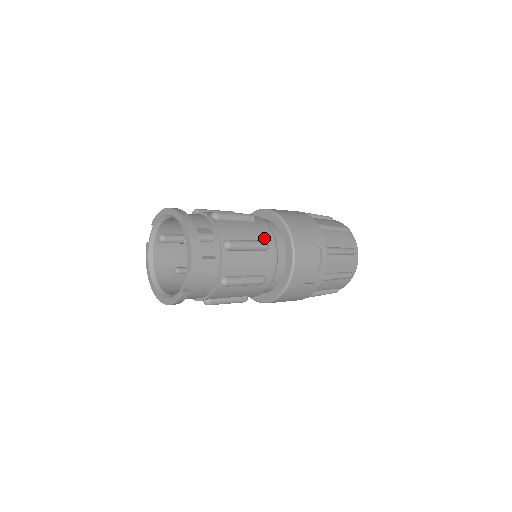
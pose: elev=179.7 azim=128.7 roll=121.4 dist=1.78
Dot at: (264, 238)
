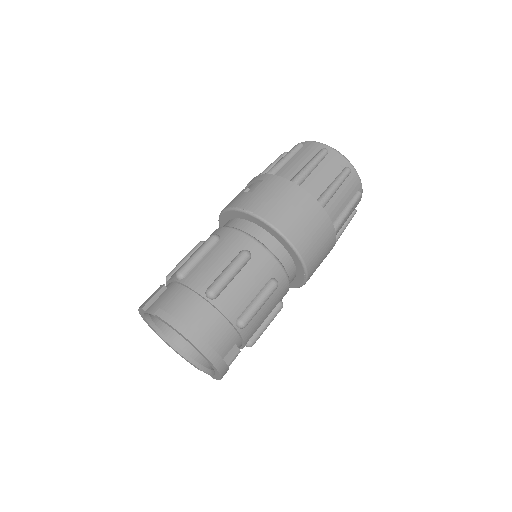
Dot at: (281, 299)
